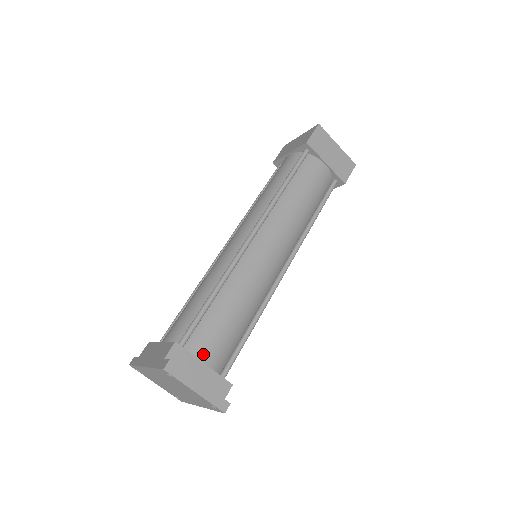
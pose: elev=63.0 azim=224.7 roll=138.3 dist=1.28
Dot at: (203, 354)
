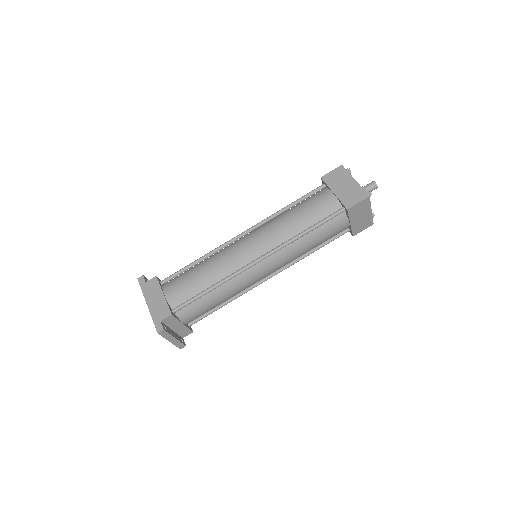
Dot at: (185, 318)
